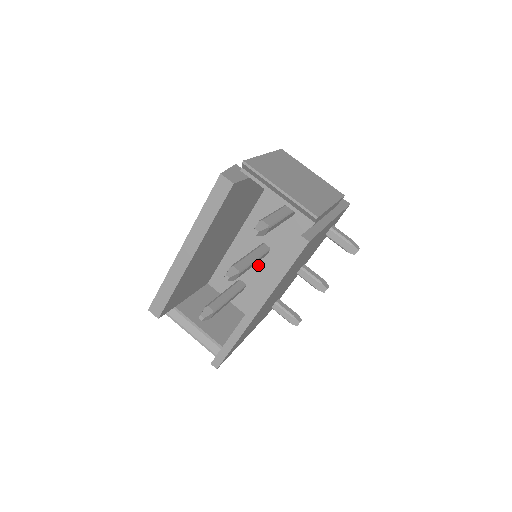
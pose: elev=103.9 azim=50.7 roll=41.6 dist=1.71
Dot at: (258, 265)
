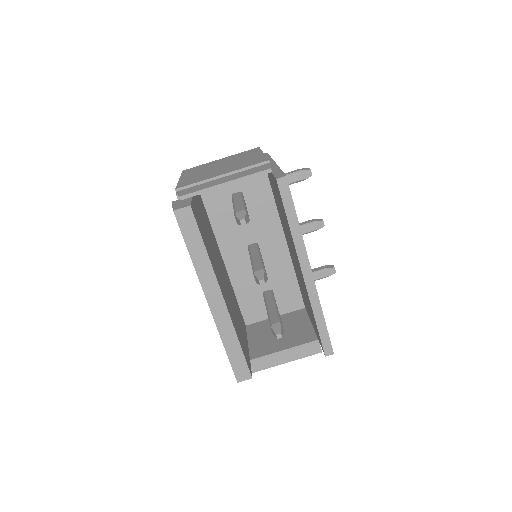
Dot at: occluded
